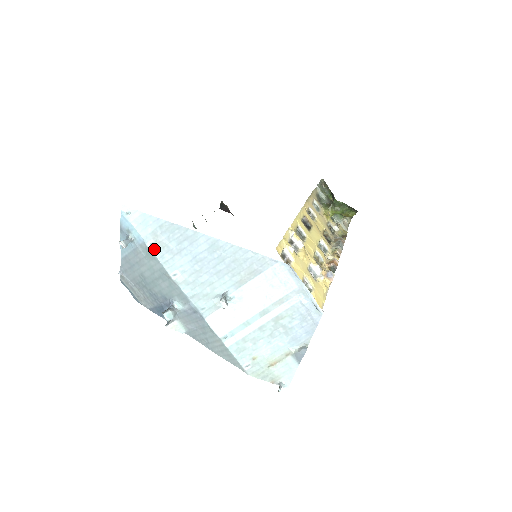
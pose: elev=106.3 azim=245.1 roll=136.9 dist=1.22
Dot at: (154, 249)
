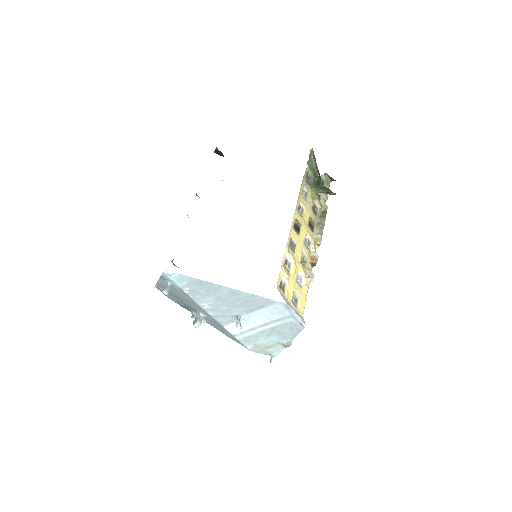
Dot at: (188, 293)
